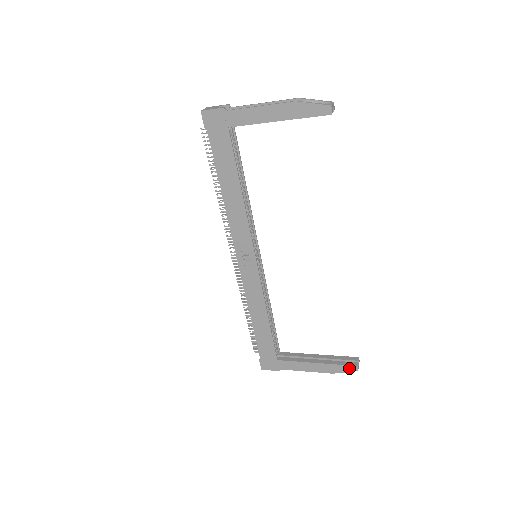
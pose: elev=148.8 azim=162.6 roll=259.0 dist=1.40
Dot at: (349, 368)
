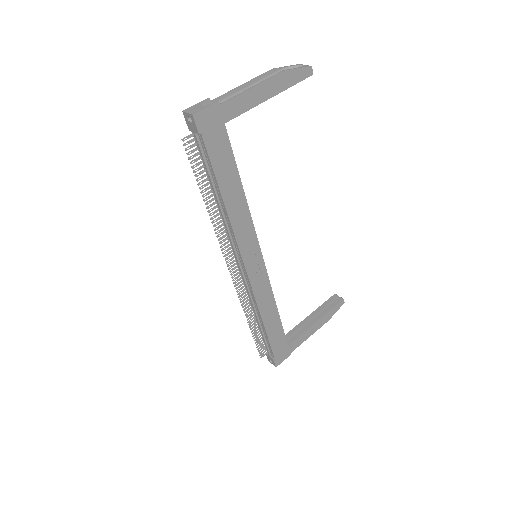
Dot at: (339, 306)
